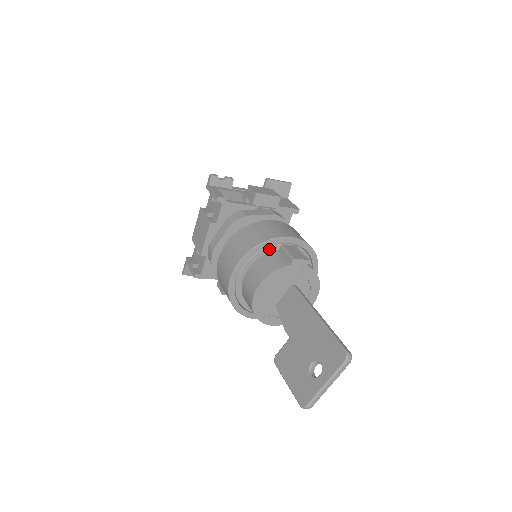
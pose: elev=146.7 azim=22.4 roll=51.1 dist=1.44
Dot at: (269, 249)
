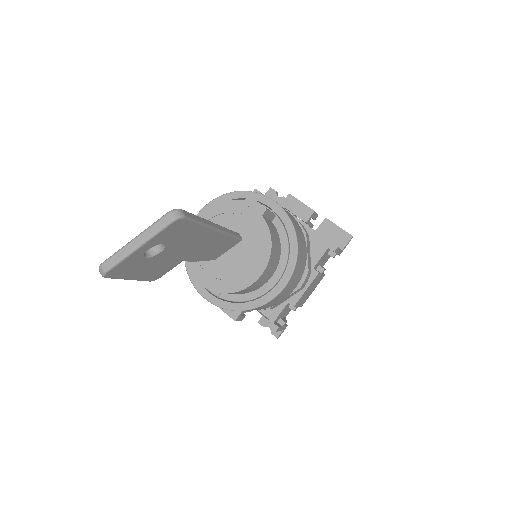
Dot at: occluded
